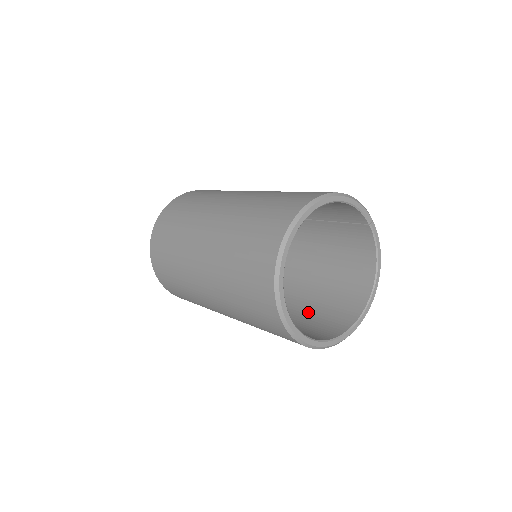
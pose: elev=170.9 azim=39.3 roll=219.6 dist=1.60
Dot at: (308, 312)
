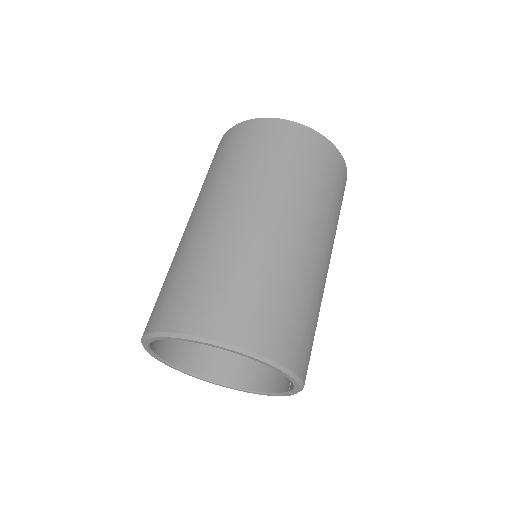
Dot at: occluded
